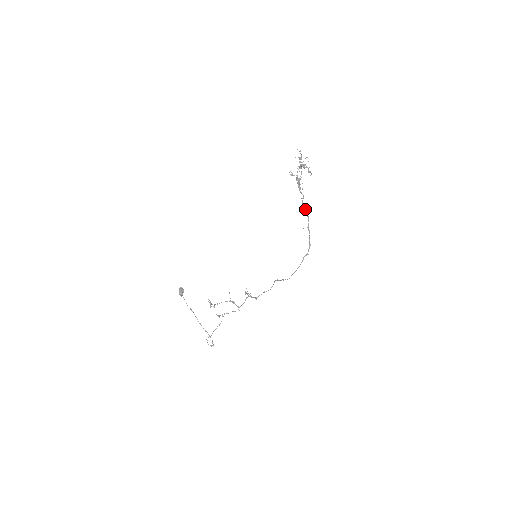
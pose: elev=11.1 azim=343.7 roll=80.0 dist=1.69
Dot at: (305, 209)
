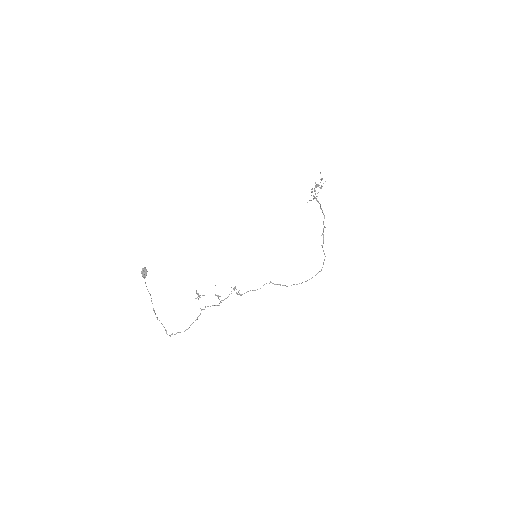
Dot at: occluded
